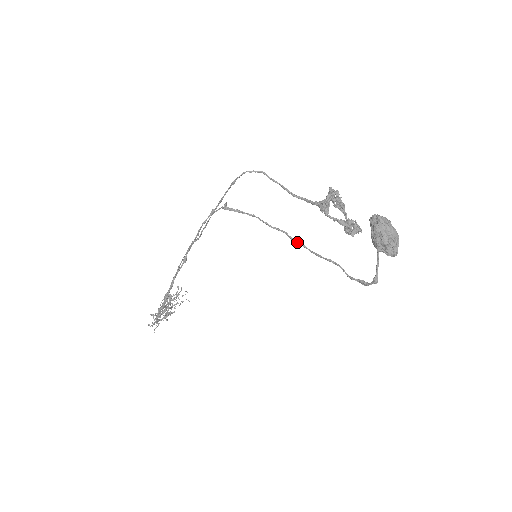
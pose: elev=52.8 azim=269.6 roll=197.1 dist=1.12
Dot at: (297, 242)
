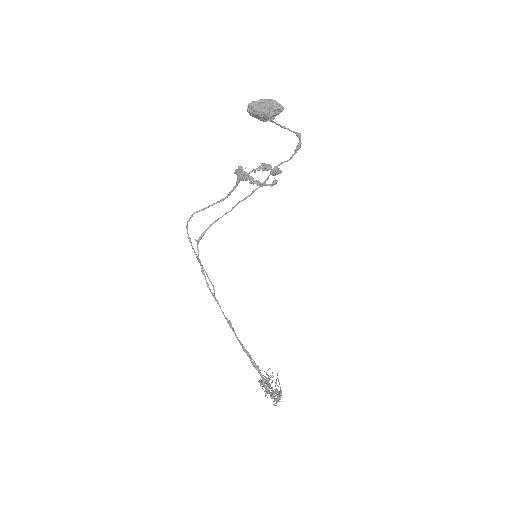
Dot at: (250, 195)
